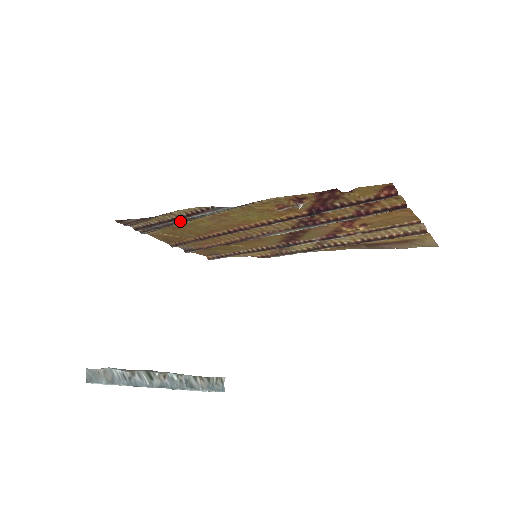
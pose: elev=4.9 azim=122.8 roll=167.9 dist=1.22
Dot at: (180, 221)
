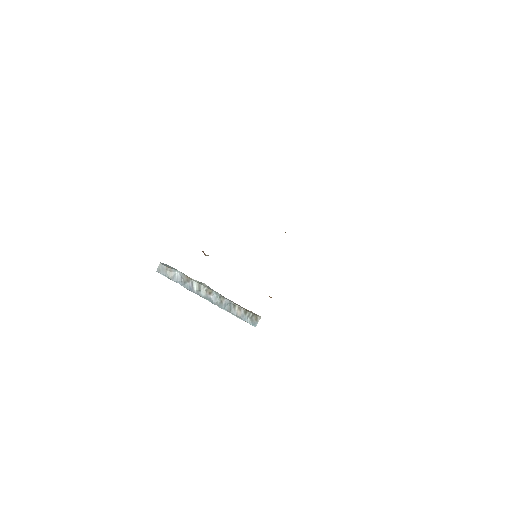
Dot at: occluded
